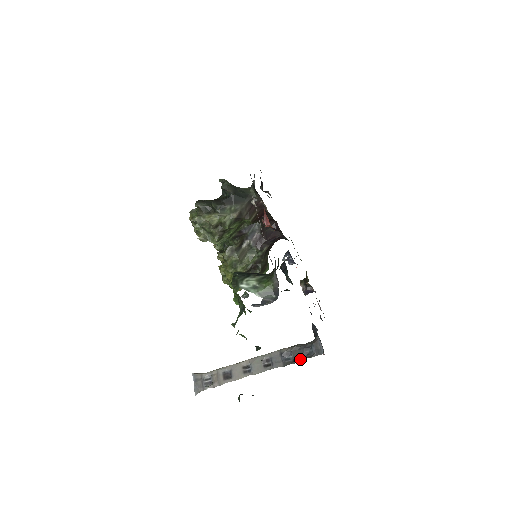
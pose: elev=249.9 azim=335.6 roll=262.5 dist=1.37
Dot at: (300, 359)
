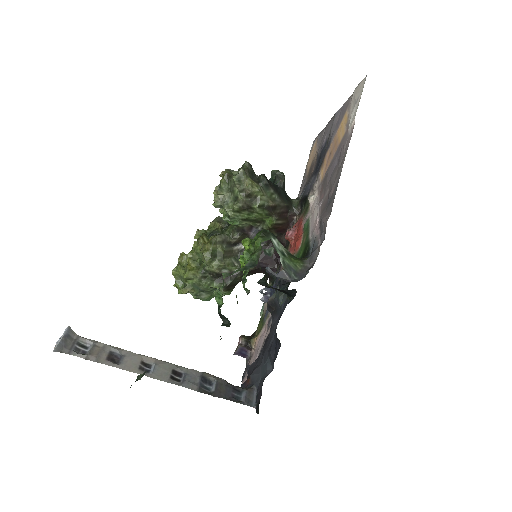
Dot at: (222, 396)
